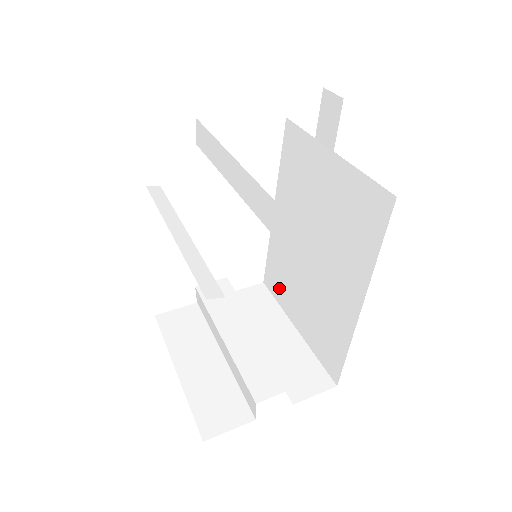
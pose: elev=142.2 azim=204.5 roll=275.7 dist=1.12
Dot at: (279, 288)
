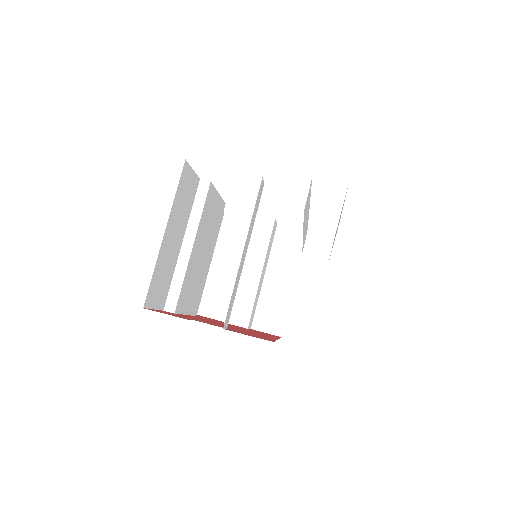
Dot at: occluded
